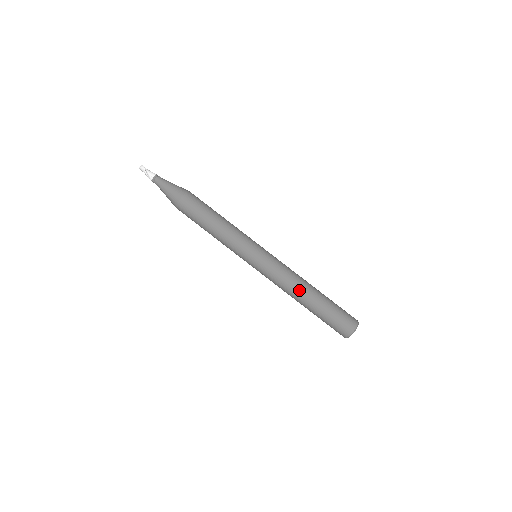
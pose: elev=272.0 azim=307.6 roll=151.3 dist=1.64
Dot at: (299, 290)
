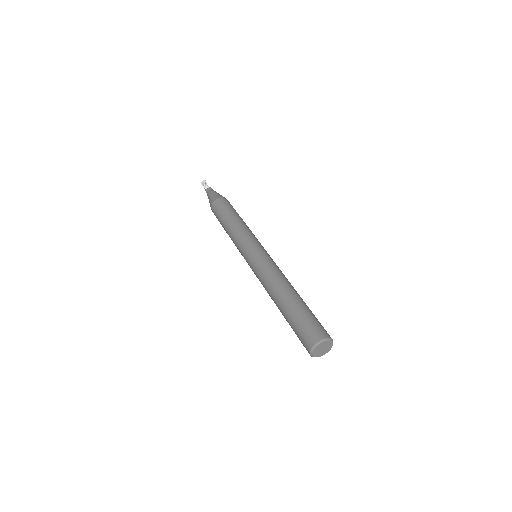
Dot at: (283, 284)
